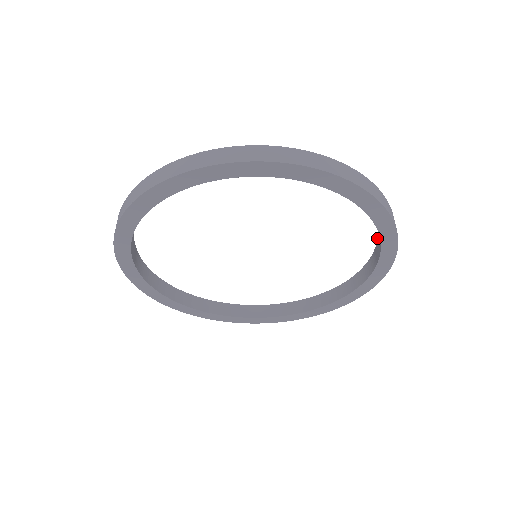
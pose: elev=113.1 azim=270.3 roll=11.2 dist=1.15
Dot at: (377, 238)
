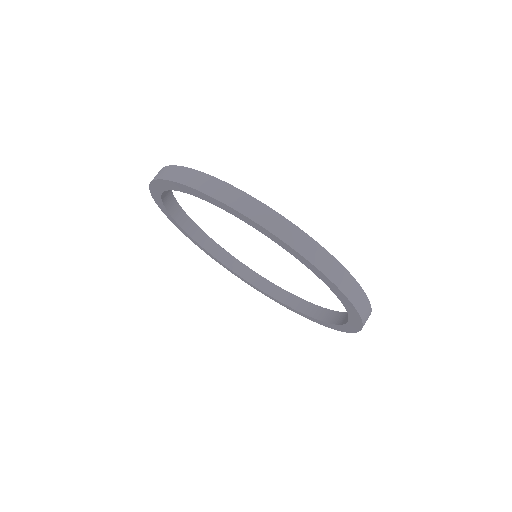
Dot at: (338, 311)
